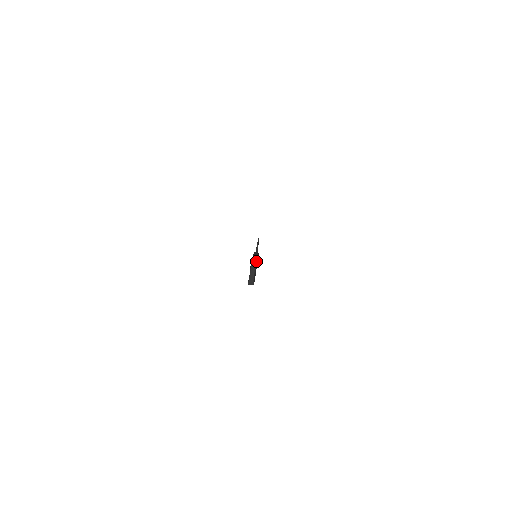
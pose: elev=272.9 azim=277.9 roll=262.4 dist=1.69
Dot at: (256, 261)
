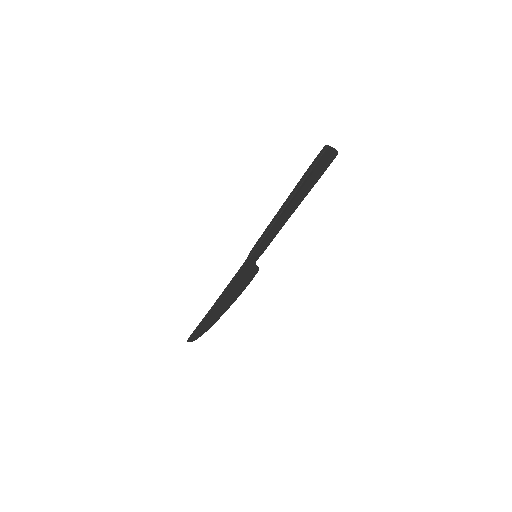
Dot at: occluded
